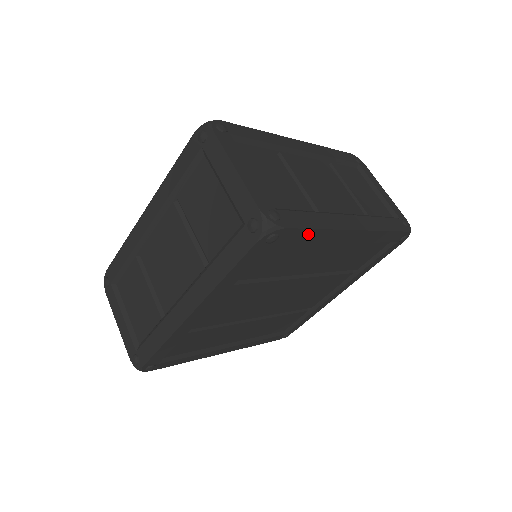
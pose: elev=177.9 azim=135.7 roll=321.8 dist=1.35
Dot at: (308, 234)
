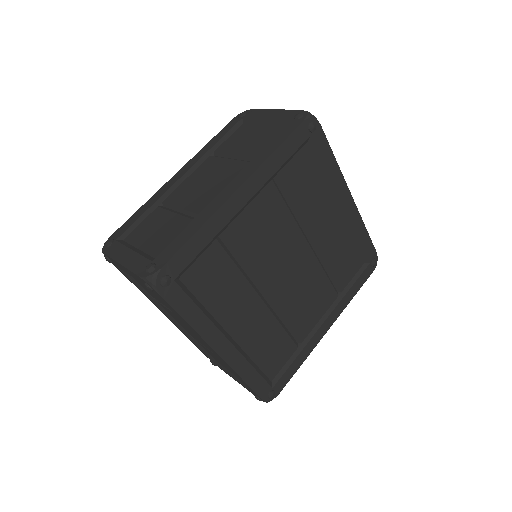
Dot at: (328, 154)
